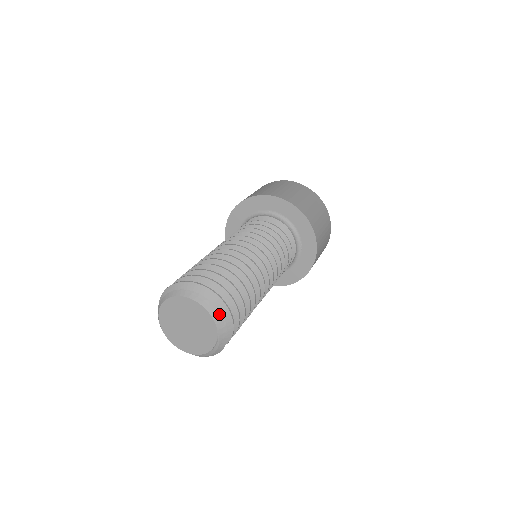
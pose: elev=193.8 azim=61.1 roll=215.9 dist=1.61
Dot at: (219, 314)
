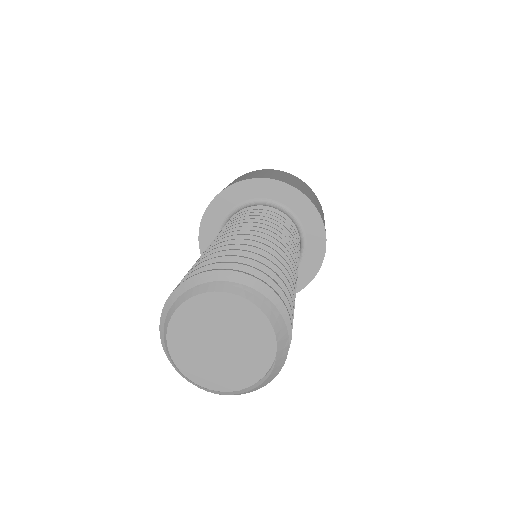
Dot at: (283, 326)
